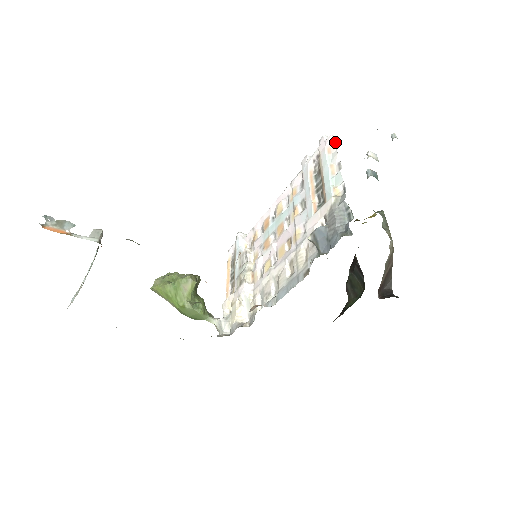
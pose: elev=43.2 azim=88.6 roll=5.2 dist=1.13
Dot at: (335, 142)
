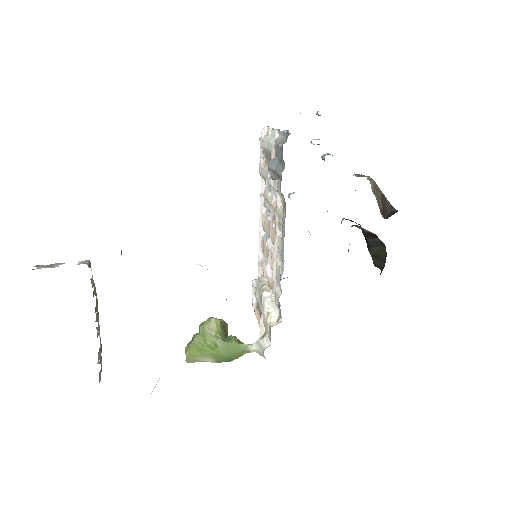
Dot at: (266, 129)
